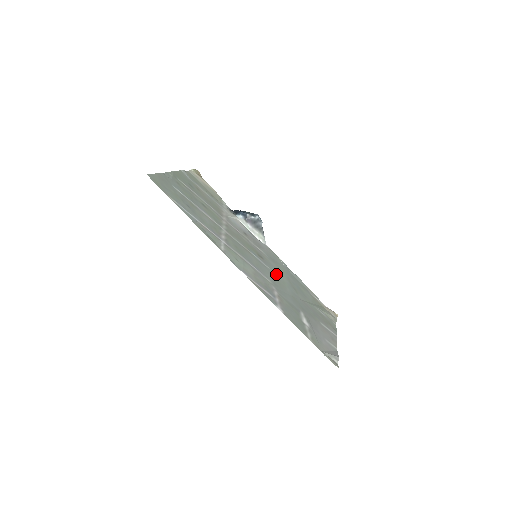
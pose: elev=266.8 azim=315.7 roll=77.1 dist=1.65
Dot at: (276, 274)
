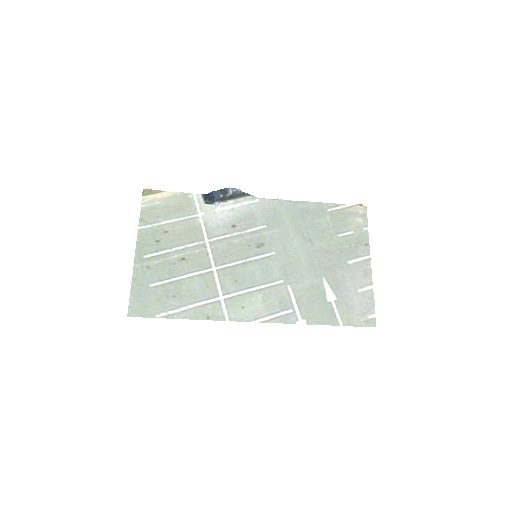
Dot at: (284, 250)
